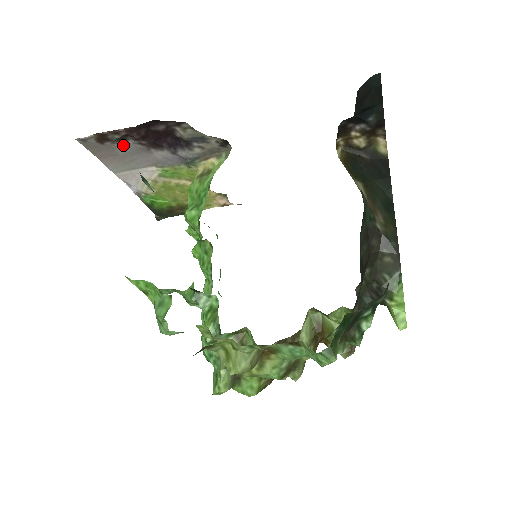
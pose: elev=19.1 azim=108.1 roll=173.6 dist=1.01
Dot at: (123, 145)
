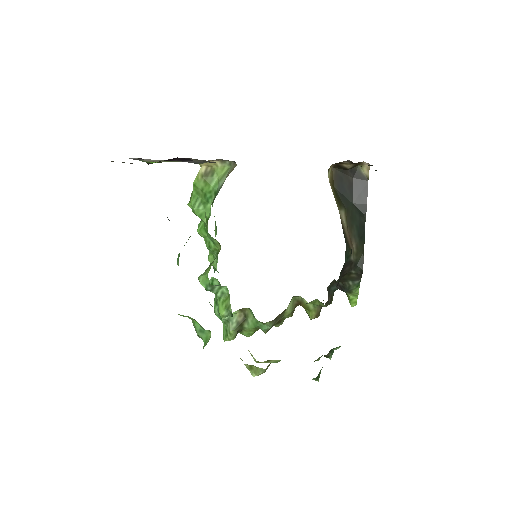
Dot at: occluded
